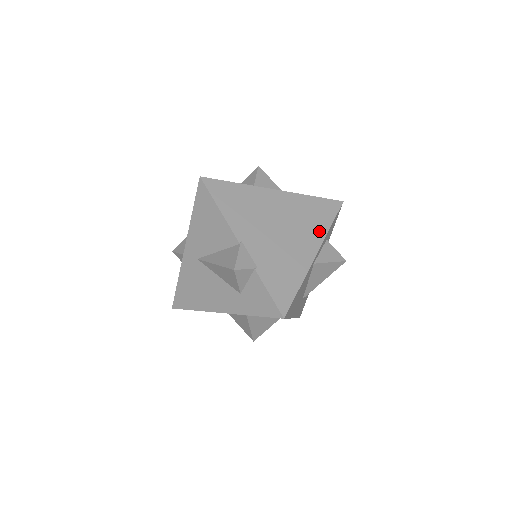
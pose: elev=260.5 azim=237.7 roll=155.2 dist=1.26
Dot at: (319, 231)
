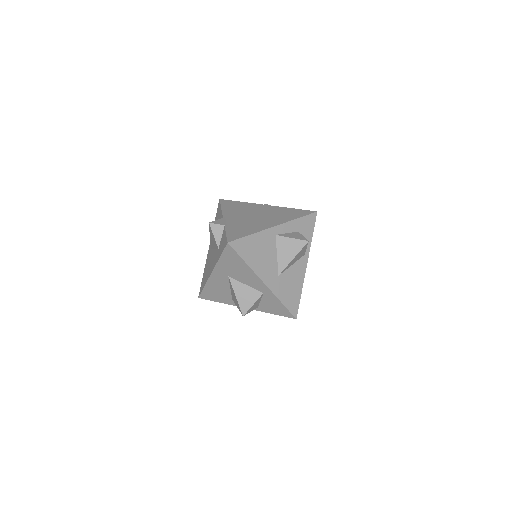
Dot at: (286, 219)
